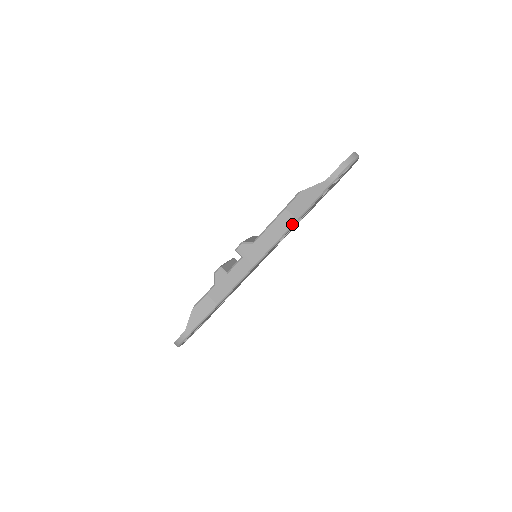
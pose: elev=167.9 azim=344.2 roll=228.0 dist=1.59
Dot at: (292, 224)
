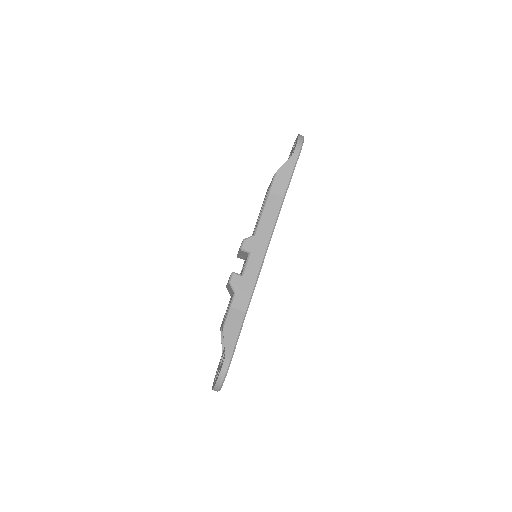
Dot at: (281, 203)
